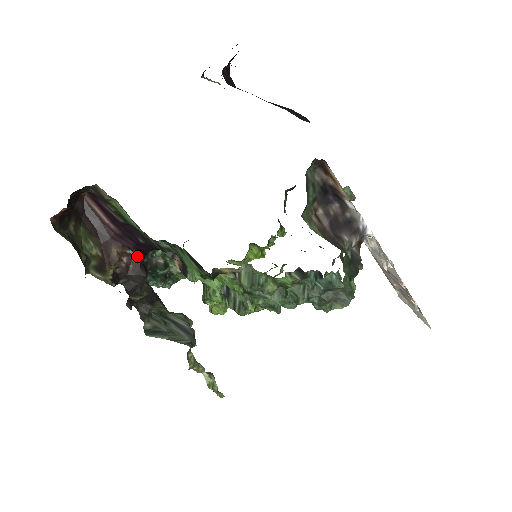
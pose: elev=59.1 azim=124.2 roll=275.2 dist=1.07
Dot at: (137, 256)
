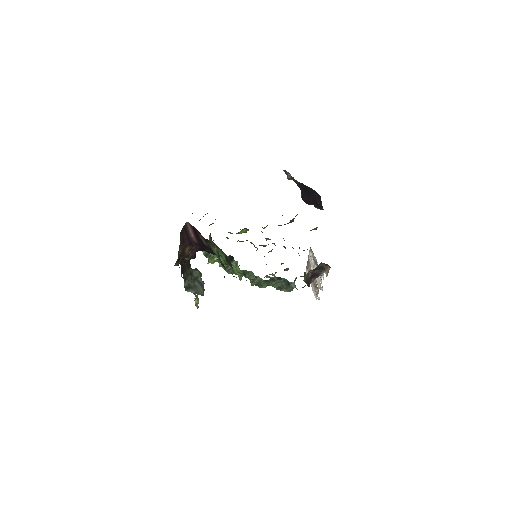
Dot at: (196, 250)
